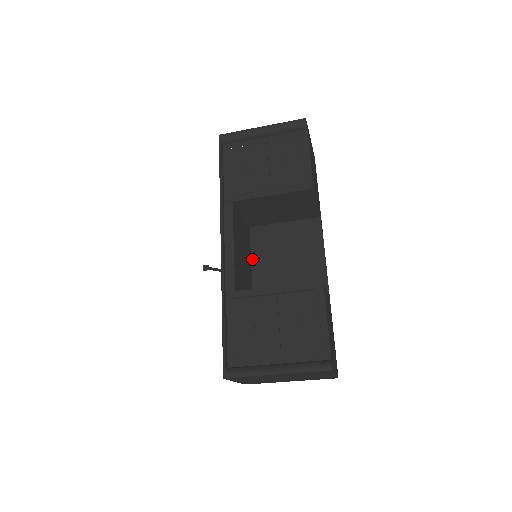
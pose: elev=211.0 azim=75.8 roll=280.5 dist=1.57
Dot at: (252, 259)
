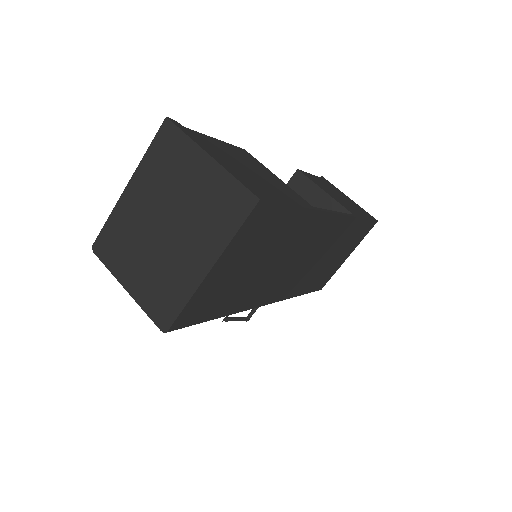
Dot at: occluded
